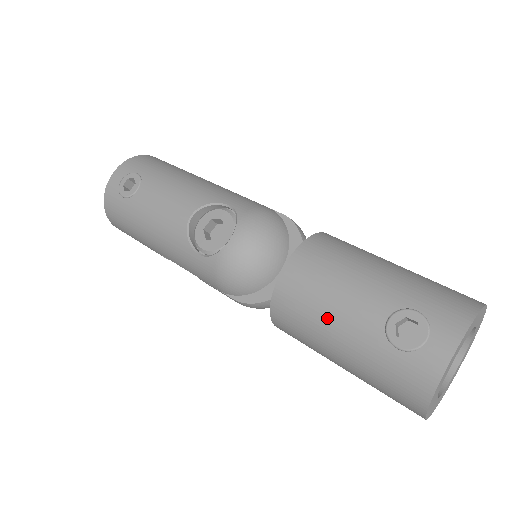
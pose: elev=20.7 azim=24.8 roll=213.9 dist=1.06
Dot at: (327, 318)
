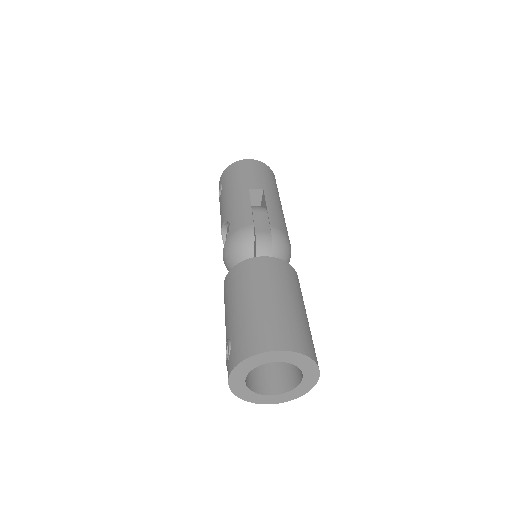
Dot at: occluded
